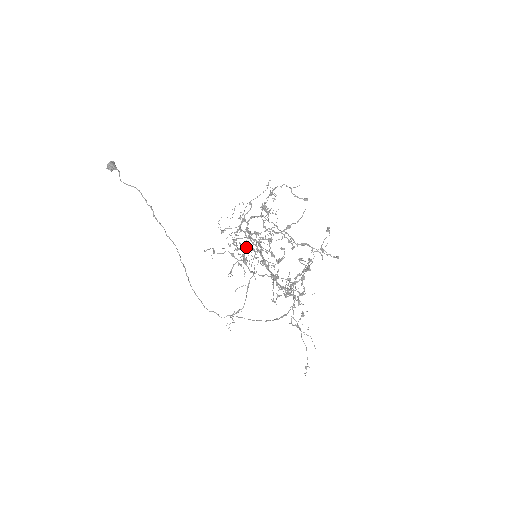
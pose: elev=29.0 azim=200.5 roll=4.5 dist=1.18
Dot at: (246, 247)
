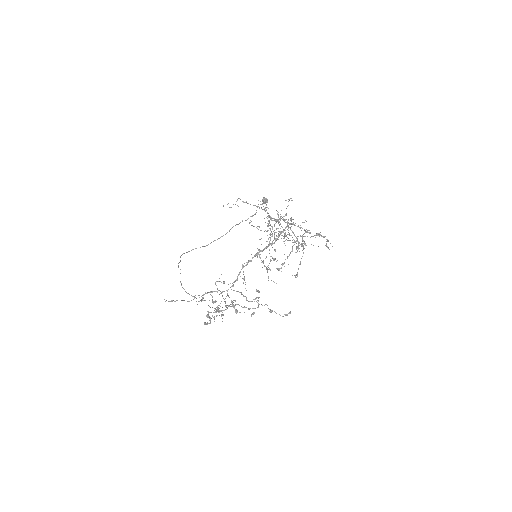
Dot at: occluded
